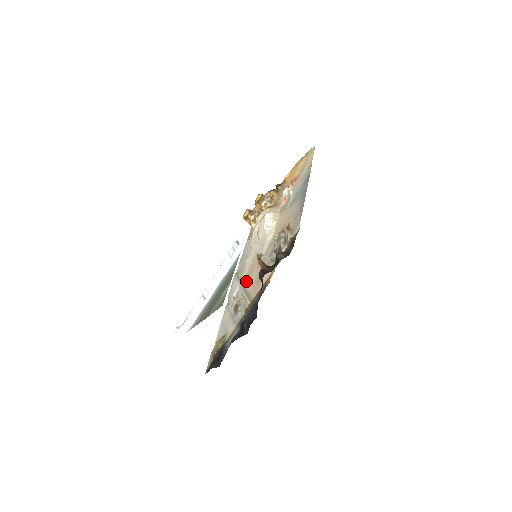
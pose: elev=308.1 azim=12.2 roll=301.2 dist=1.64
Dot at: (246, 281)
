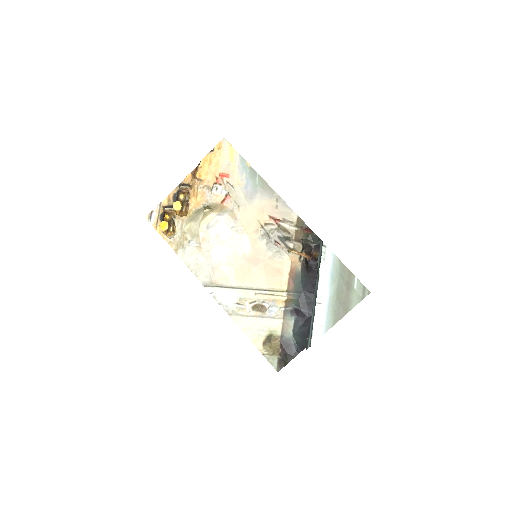
Dot at: (246, 283)
